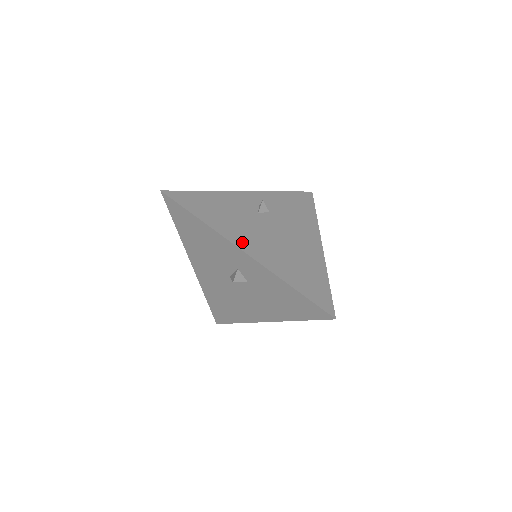
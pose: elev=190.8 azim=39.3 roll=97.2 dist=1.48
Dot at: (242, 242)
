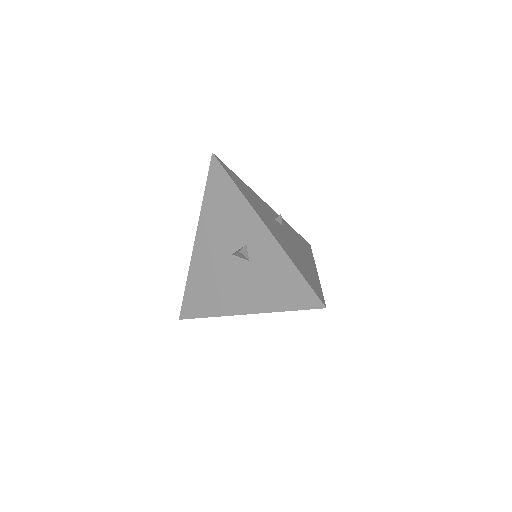
Dot at: (264, 219)
